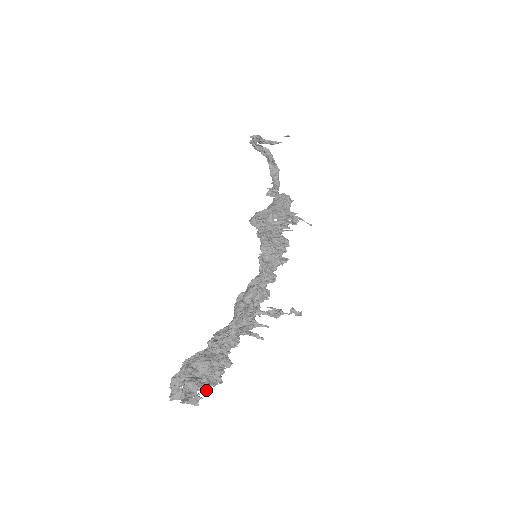
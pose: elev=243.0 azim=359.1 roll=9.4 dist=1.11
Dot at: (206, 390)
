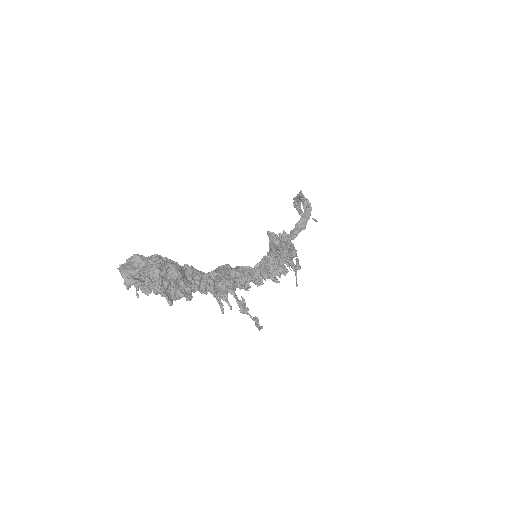
Dot at: (157, 294)
